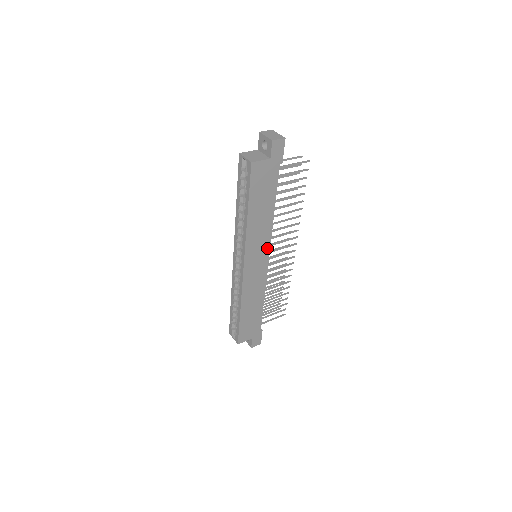
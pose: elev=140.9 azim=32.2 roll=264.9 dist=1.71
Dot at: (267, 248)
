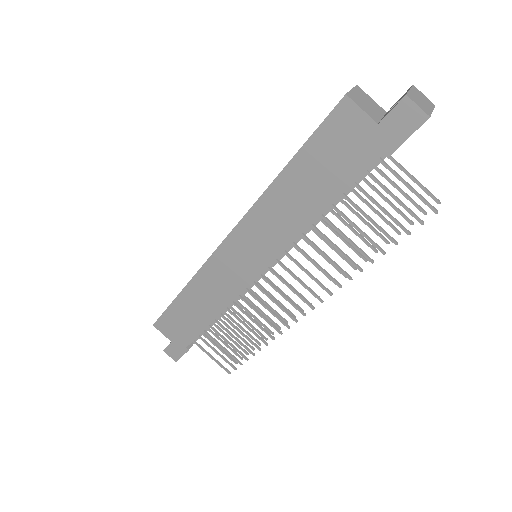
Dot at: (269, 257)
